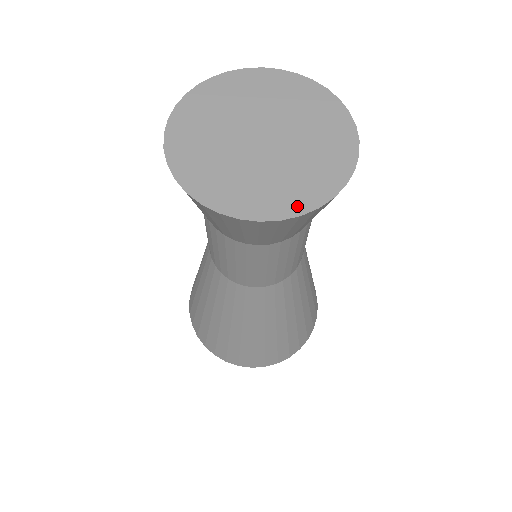
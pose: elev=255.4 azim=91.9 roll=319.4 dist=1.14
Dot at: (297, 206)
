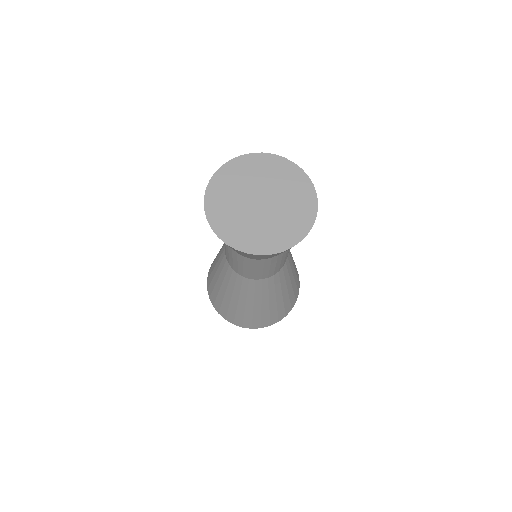
Dot at: (304, 229)
